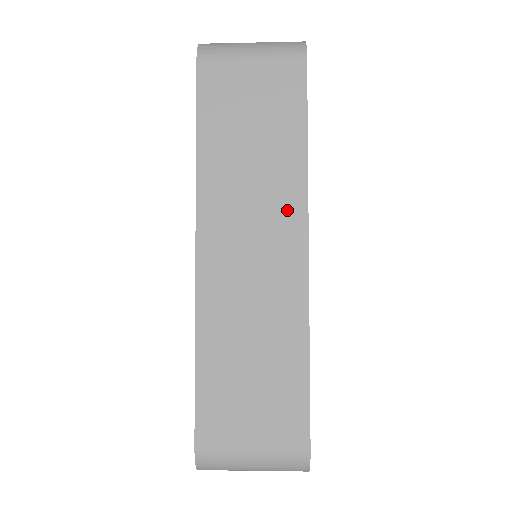
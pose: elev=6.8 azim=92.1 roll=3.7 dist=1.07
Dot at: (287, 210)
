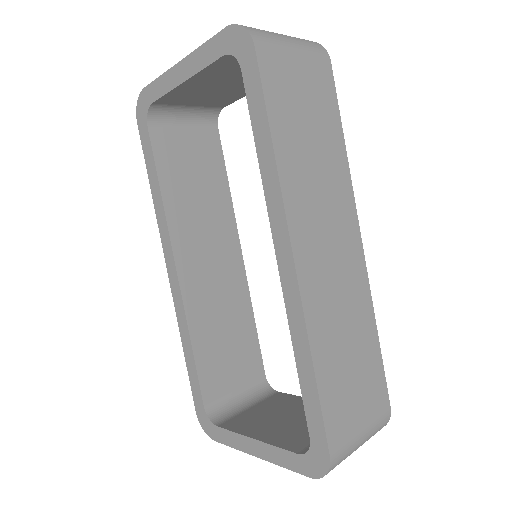
Dot at: (344, 205)
